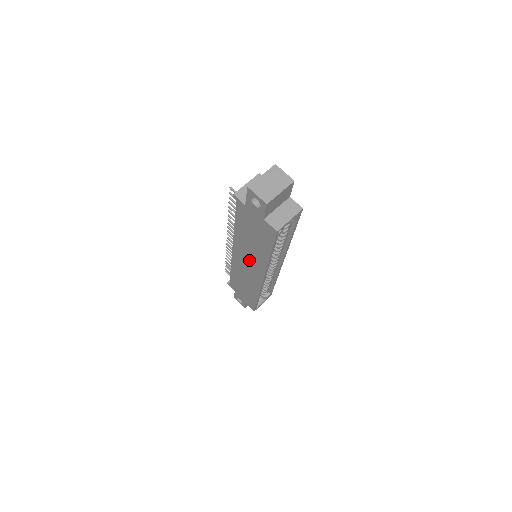
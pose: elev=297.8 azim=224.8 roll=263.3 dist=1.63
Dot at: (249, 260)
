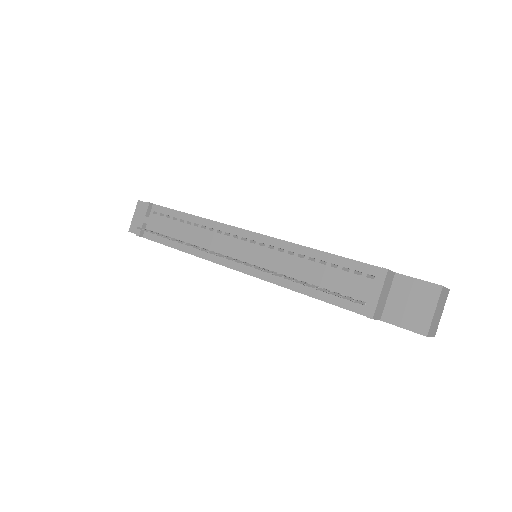
Dot at: occluded
